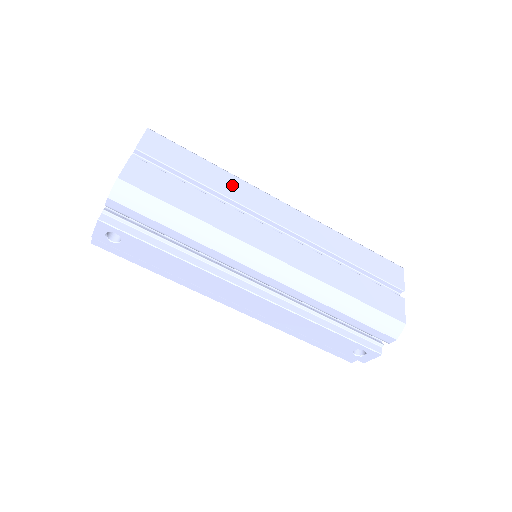
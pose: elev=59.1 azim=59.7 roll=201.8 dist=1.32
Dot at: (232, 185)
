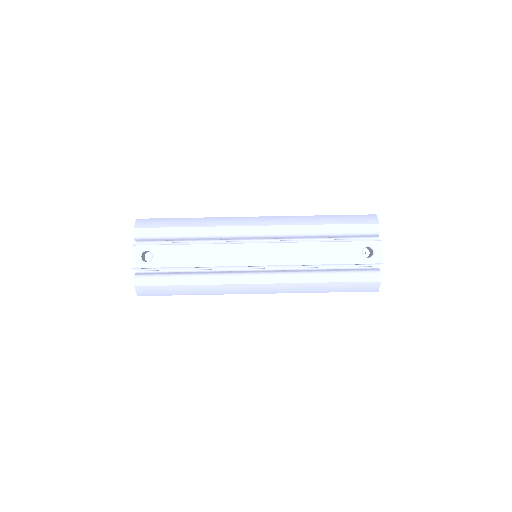
Dot at: occluded
